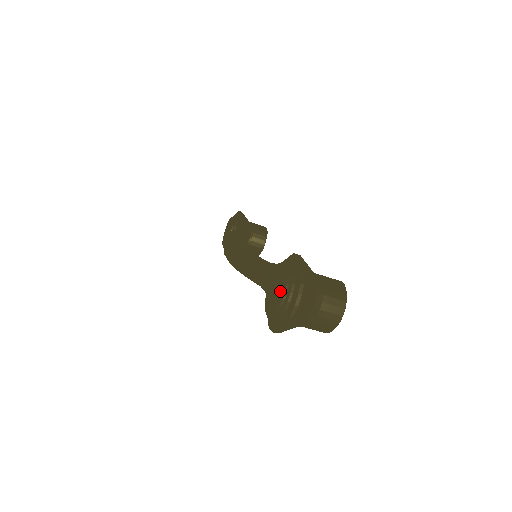
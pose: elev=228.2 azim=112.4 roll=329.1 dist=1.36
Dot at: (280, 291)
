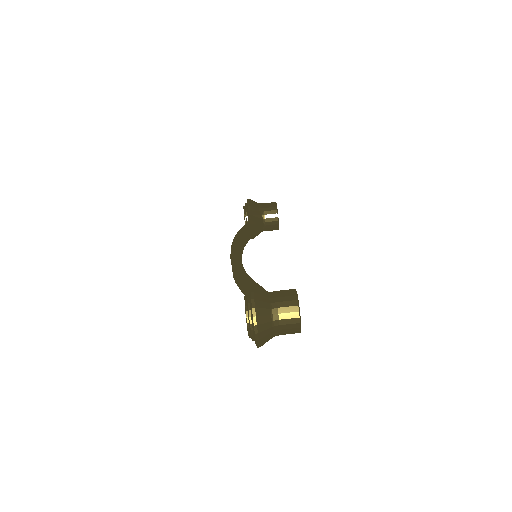
Dot at: occluded
